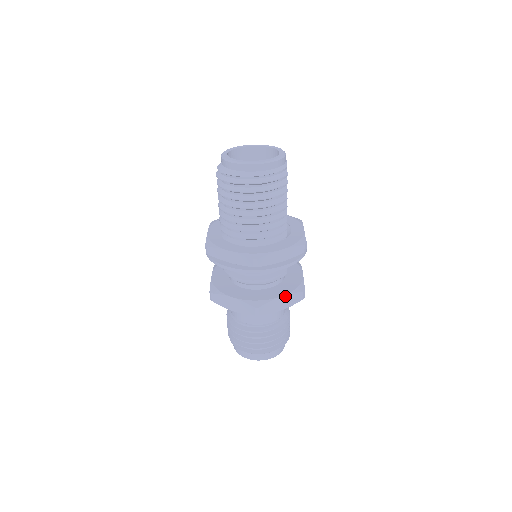
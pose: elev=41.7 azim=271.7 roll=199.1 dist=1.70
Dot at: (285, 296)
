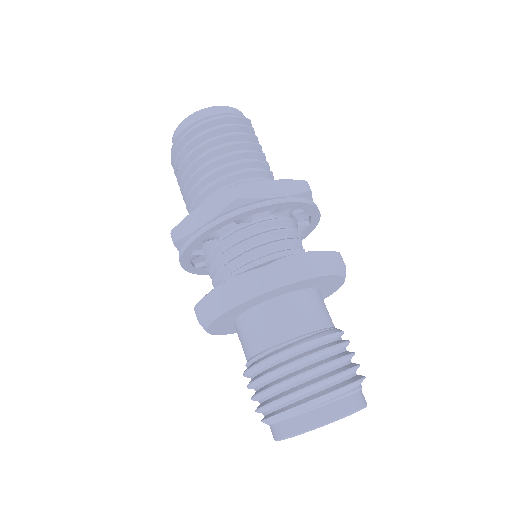
Dot at: (307, 254)
